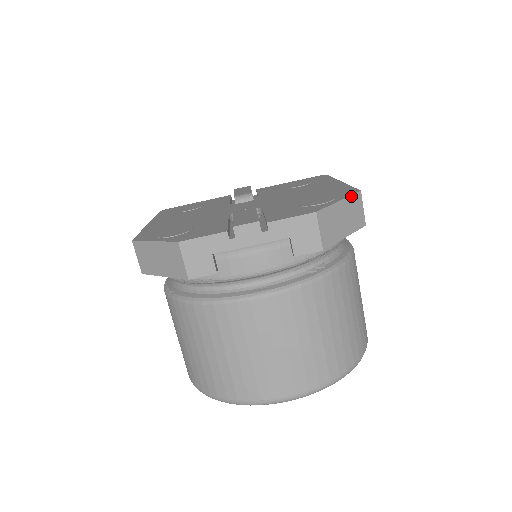
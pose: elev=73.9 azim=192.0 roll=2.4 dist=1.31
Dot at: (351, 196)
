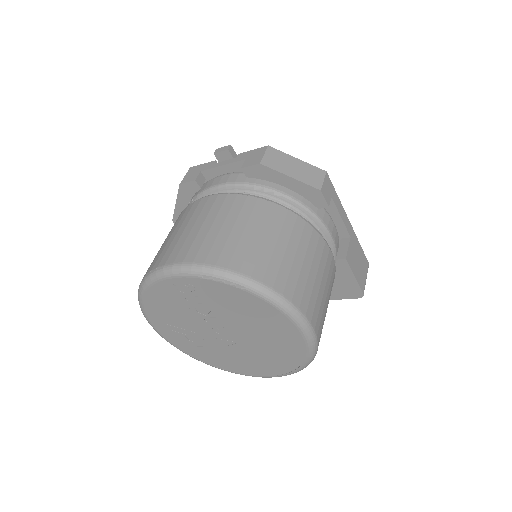
Dot at: (312, 166)
